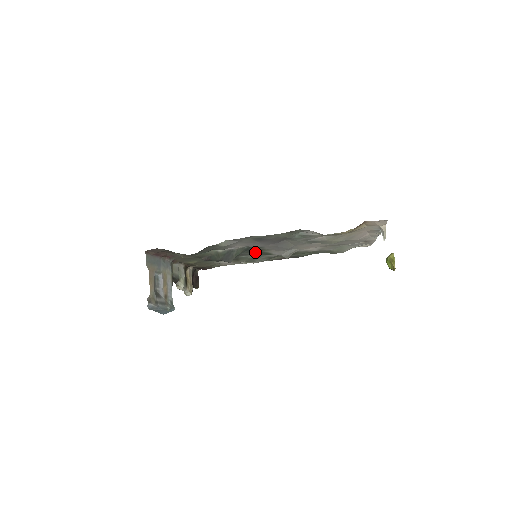
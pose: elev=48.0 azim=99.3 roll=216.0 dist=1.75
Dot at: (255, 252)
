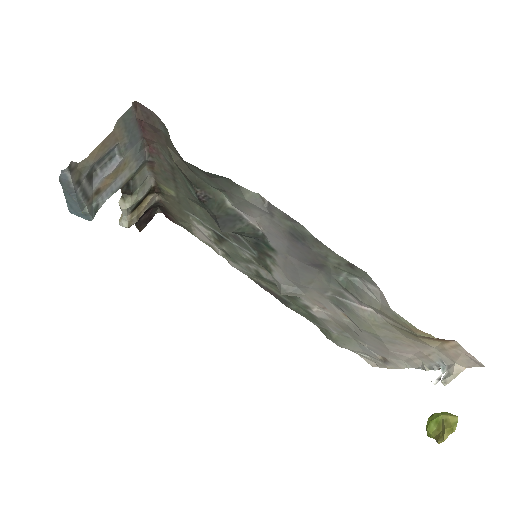
Dot at: (256, 251)
